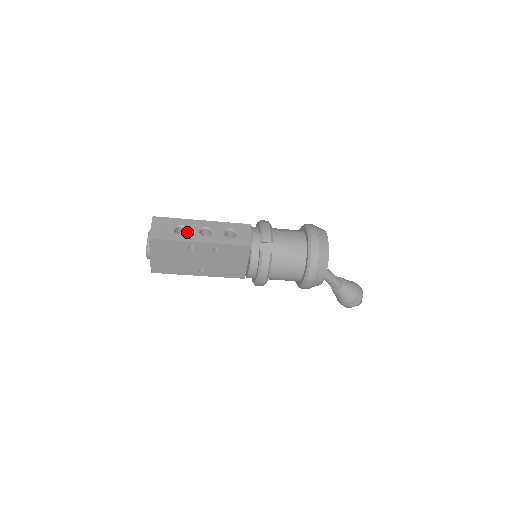
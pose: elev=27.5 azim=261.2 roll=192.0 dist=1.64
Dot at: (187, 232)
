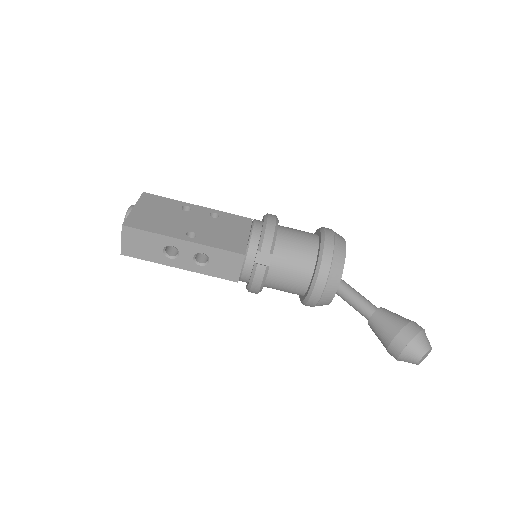
Dot at: occluded
